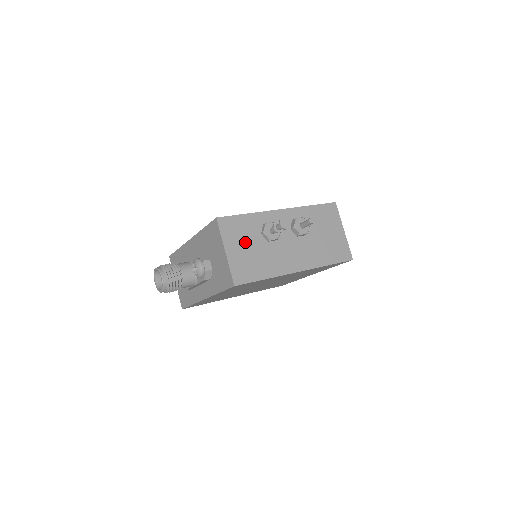
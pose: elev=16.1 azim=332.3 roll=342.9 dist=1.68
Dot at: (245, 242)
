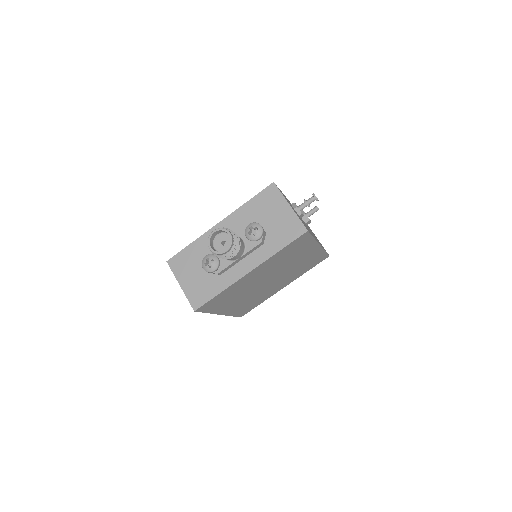
Dot at: occluded
